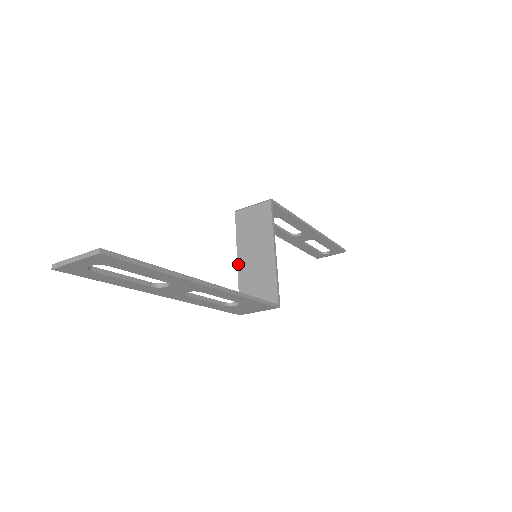
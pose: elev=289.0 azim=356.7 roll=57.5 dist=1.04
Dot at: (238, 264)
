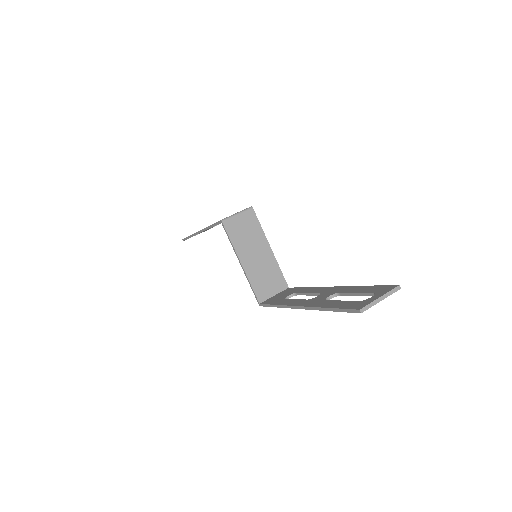
Dot at: (243, 266)
